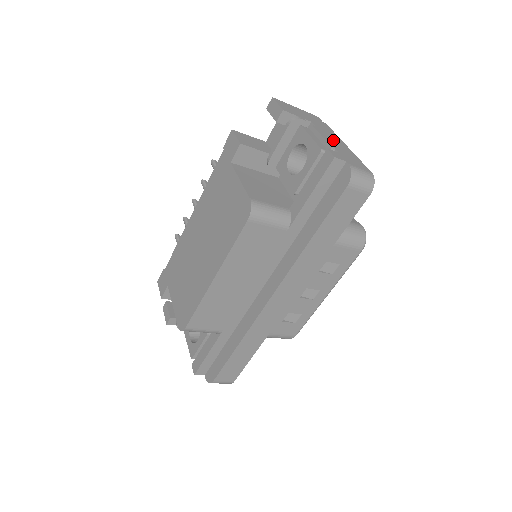
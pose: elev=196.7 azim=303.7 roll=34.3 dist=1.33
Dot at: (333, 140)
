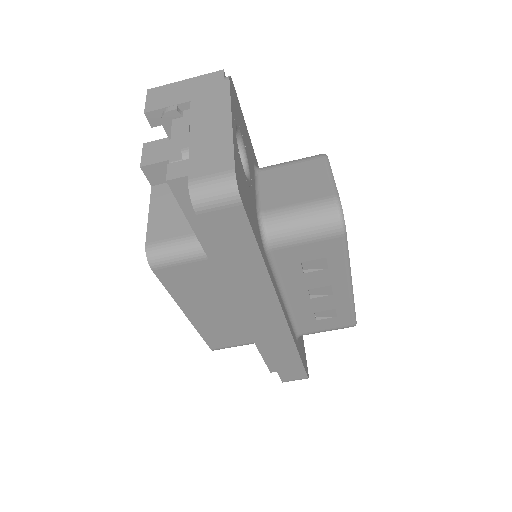
Dot at: (205, 124)
